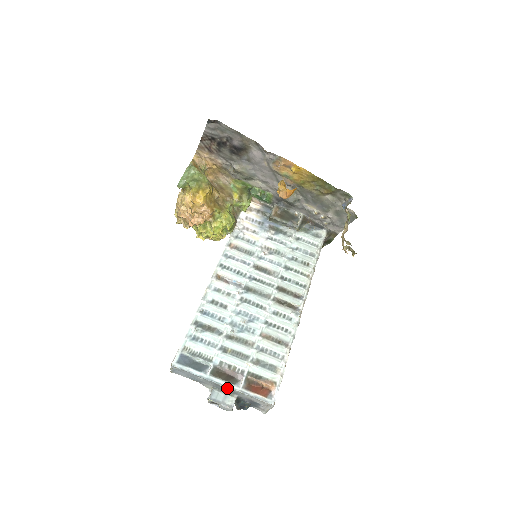
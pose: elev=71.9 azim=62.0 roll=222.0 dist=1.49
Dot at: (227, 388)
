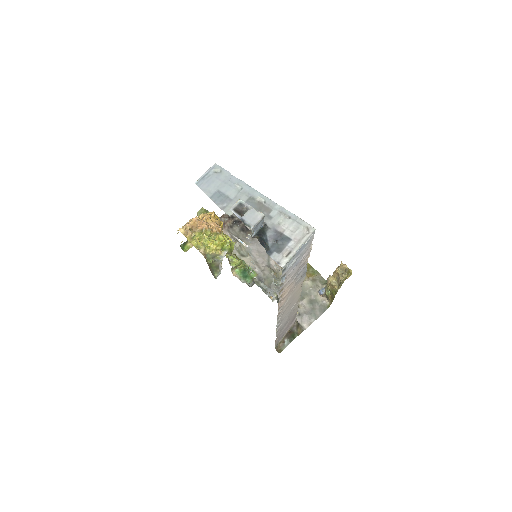
Dot at: (265, 201)
